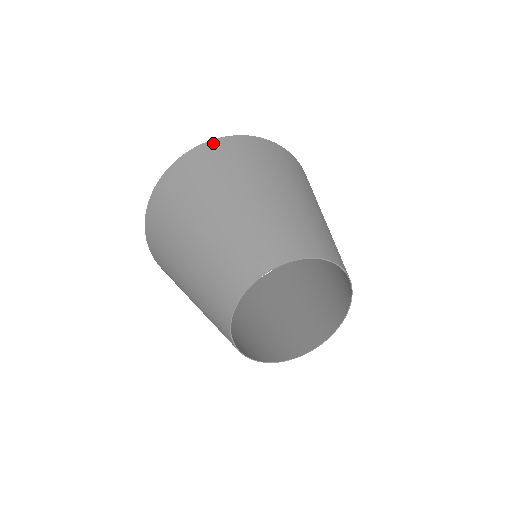
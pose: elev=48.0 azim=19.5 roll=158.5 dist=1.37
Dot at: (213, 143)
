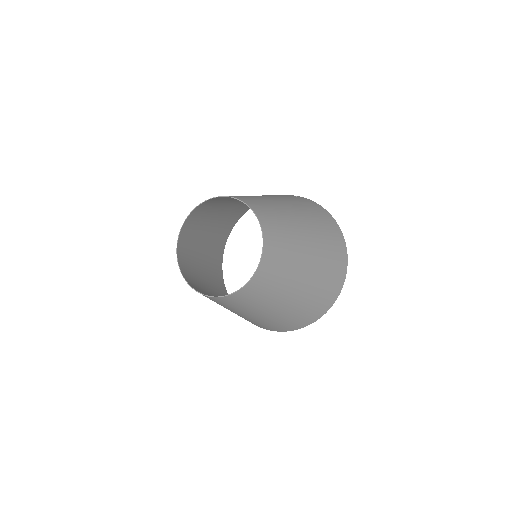
Dot at: occluded
